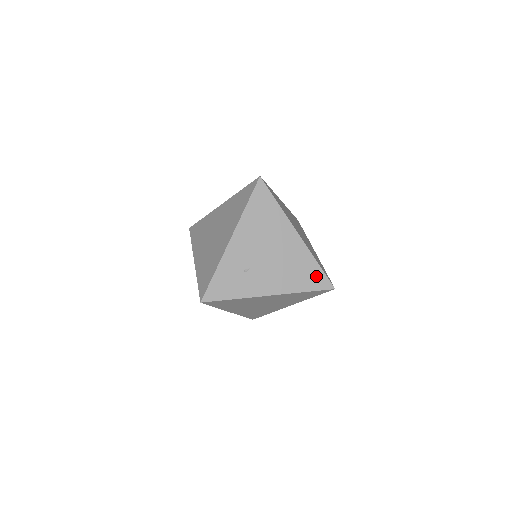
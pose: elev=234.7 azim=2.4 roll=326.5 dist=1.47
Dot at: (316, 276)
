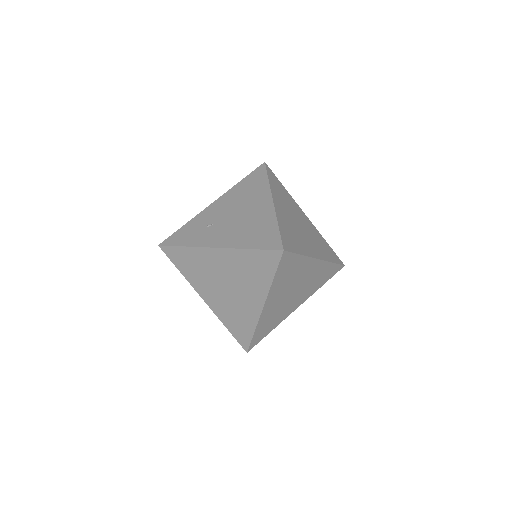
Dot at: (270, 236)
